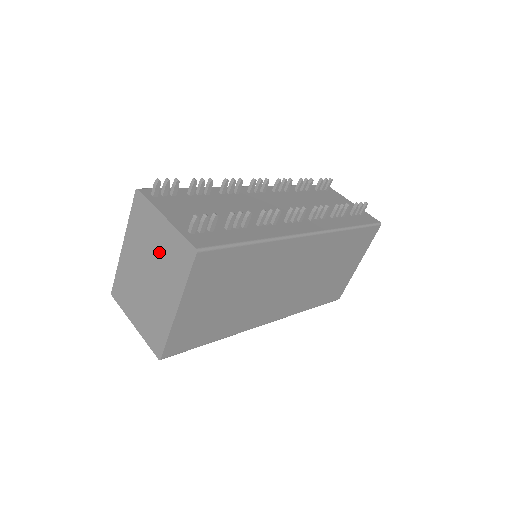
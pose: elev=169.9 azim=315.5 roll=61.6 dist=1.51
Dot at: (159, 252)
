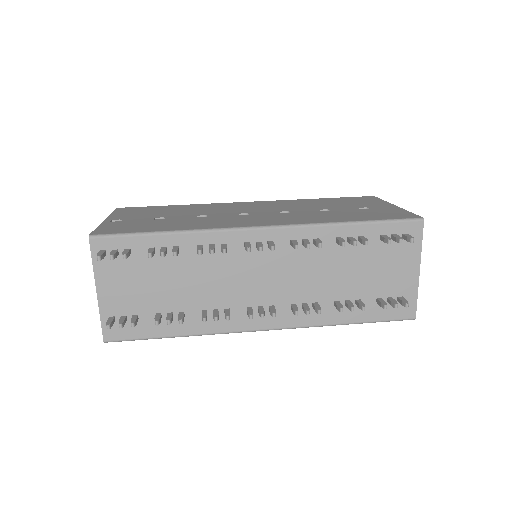
Dot at: occluded
